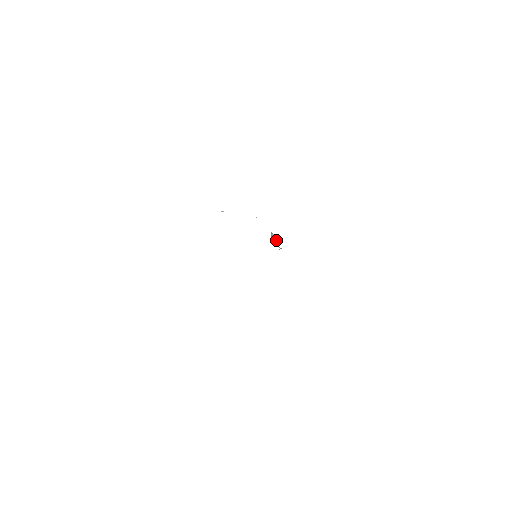
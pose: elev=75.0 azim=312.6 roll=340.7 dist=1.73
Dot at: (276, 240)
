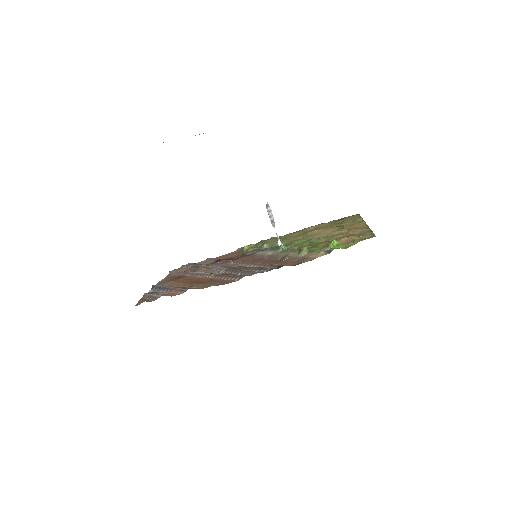
Dot at: (274, 224)
